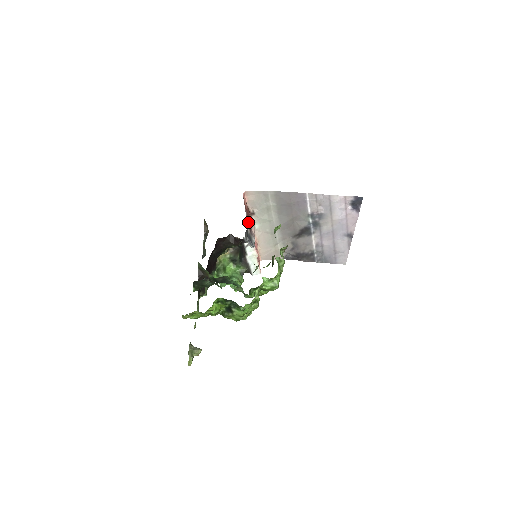
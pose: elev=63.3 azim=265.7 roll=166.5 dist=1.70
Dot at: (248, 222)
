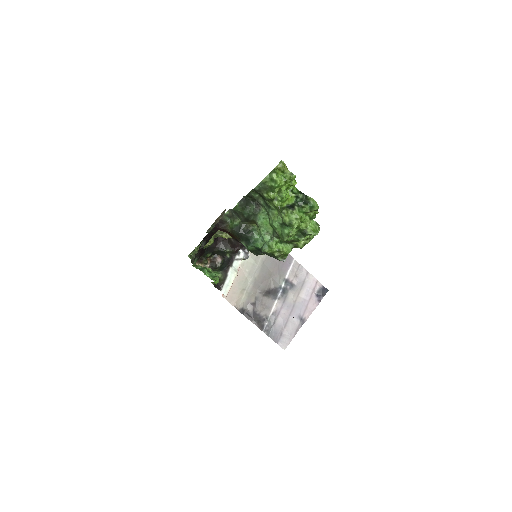
Dot at: occluded
